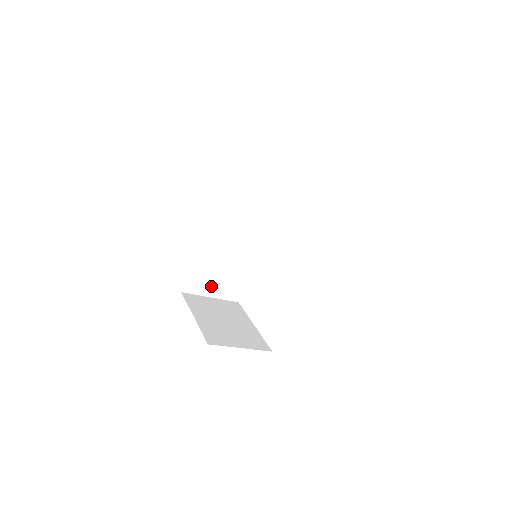
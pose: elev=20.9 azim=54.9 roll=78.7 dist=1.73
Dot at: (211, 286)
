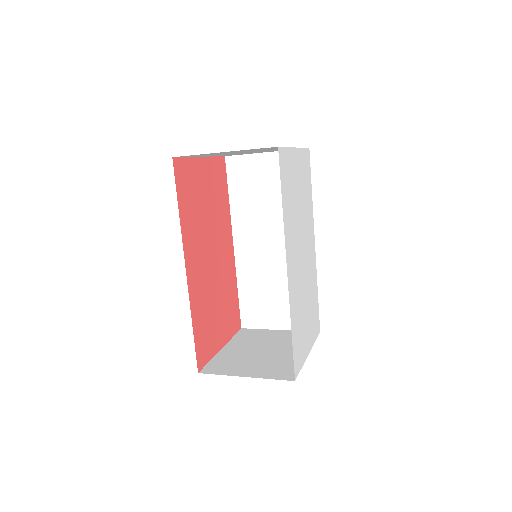
Dot at: (272, 315)
